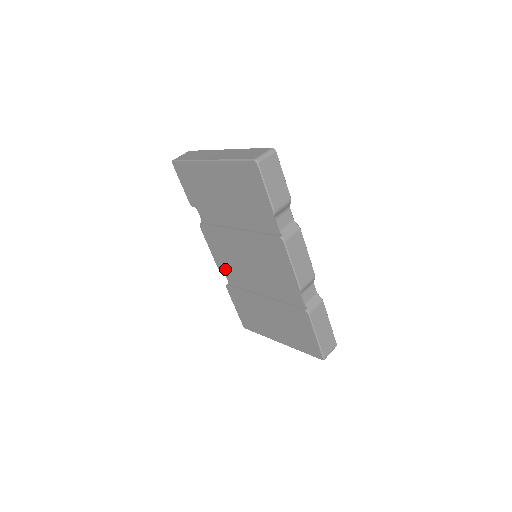
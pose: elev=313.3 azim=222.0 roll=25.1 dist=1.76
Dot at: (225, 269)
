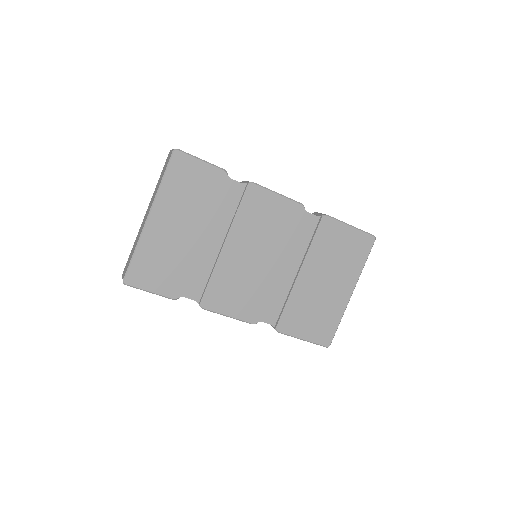
Dot at: (258, 311)
